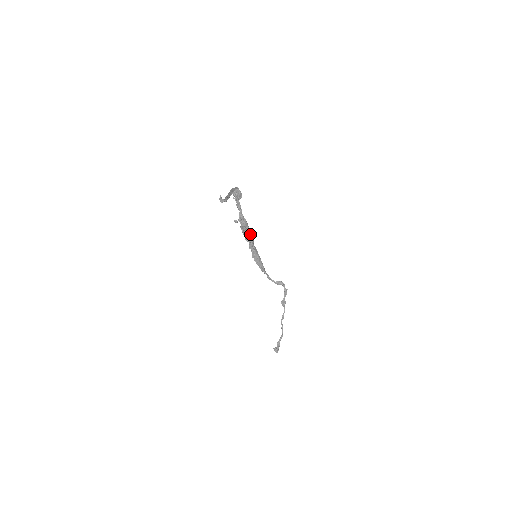
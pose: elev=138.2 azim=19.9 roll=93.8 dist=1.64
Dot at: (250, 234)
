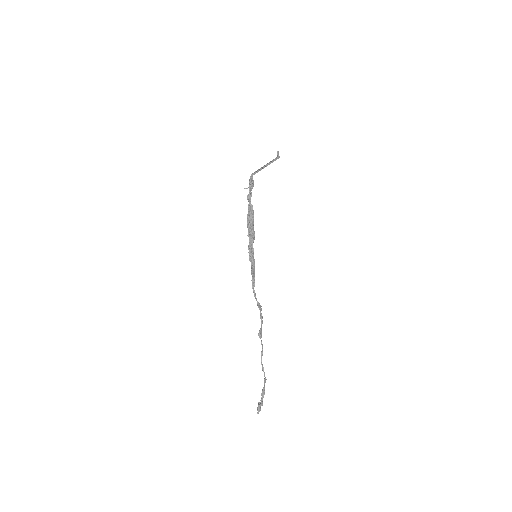
Dot at: occluded
